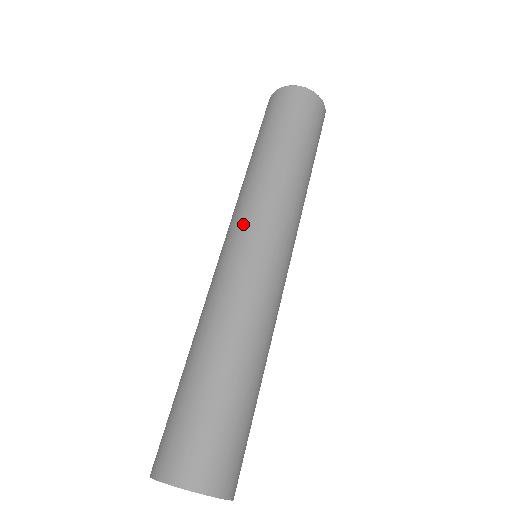
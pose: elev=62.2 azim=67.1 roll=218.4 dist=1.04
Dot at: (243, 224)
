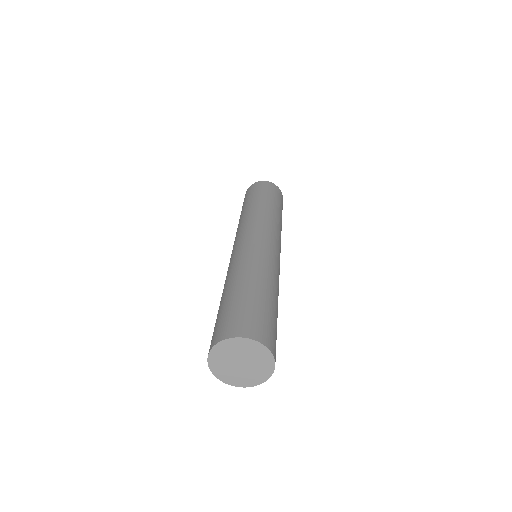
Dot at: (247, 231)
